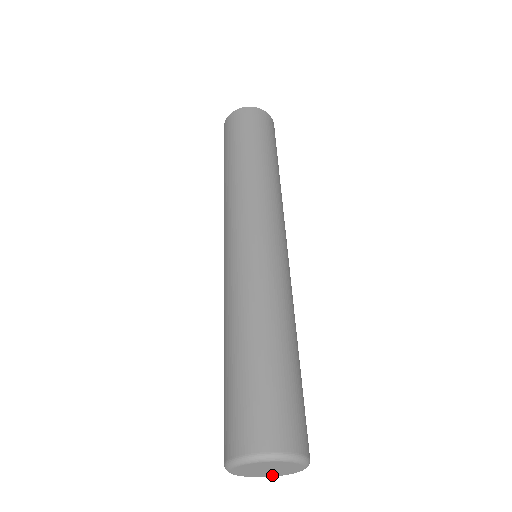
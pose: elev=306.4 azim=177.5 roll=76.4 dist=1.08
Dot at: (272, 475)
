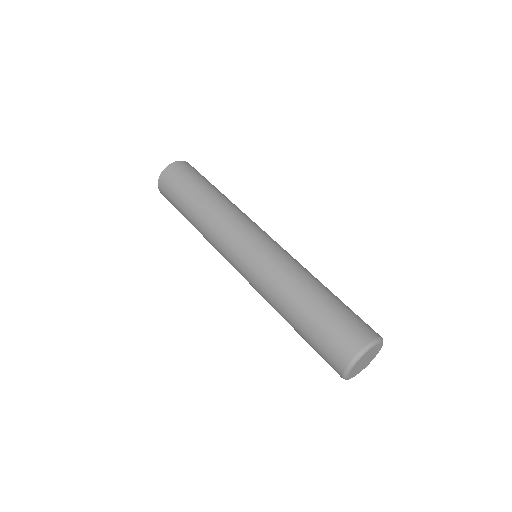
Dot at: (365, 366)
